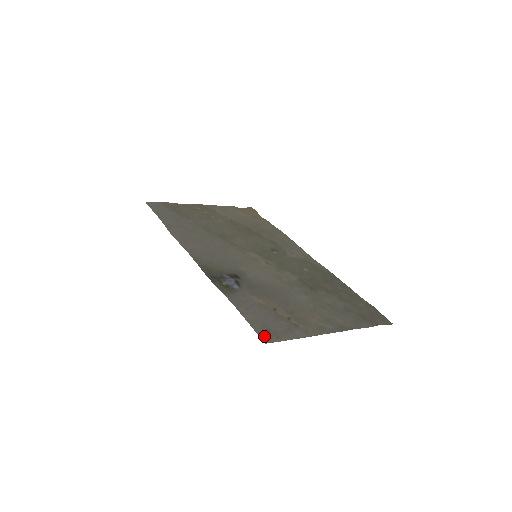
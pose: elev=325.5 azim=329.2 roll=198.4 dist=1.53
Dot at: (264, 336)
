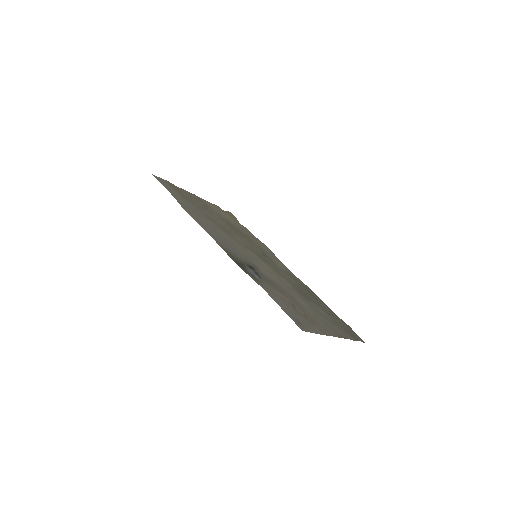
Dot at: (298, 324)
